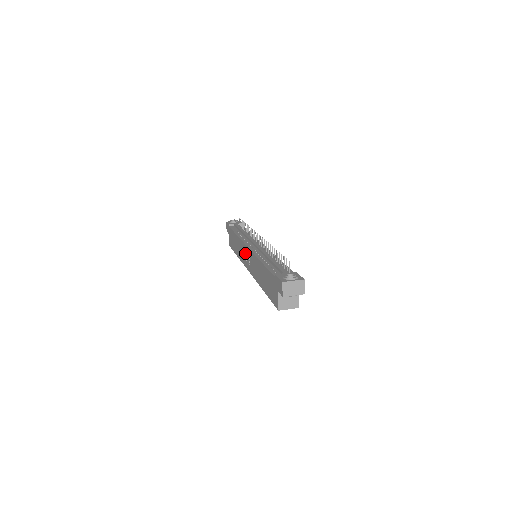
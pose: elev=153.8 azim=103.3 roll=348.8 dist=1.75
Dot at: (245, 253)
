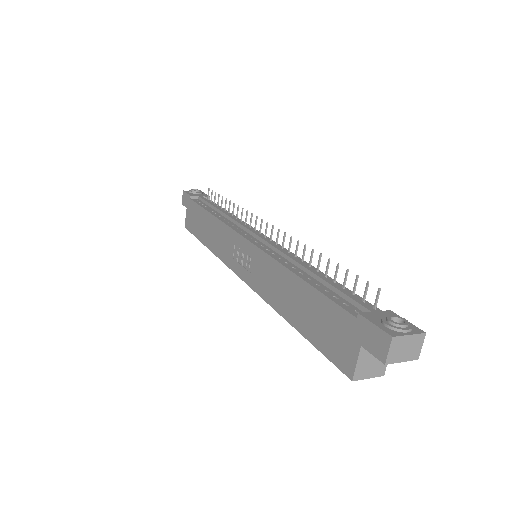
Dot at: (237, 248)
